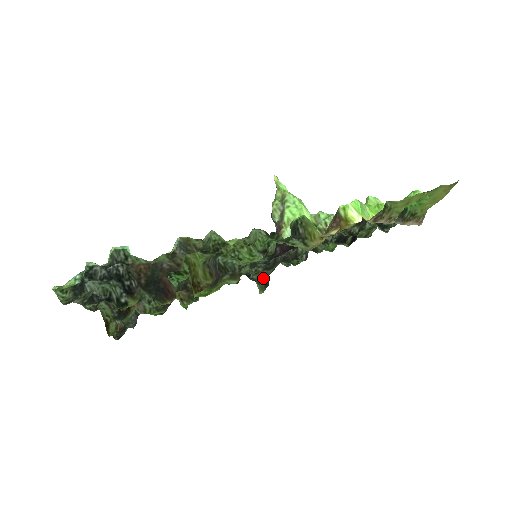
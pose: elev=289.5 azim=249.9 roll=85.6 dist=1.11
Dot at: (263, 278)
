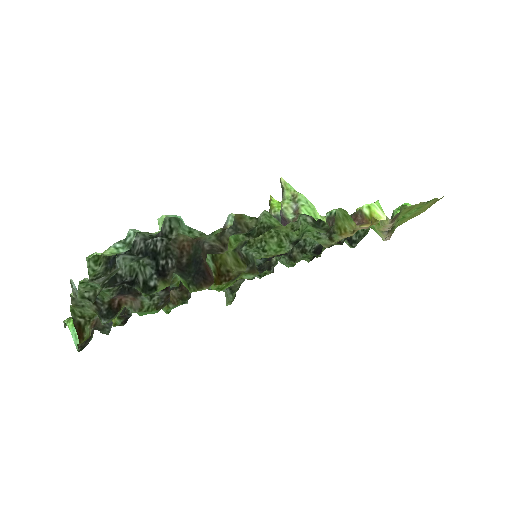
Dot at: (239, 286)
